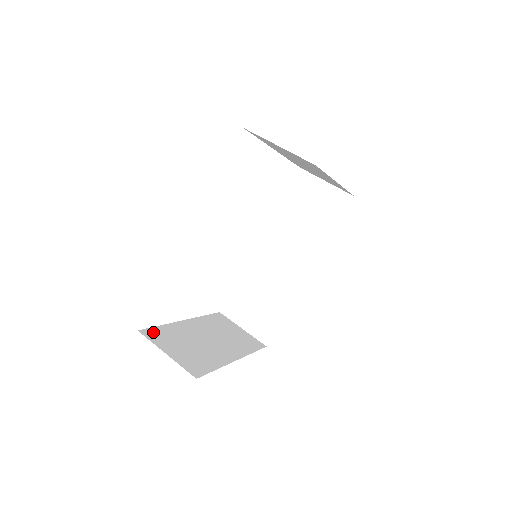
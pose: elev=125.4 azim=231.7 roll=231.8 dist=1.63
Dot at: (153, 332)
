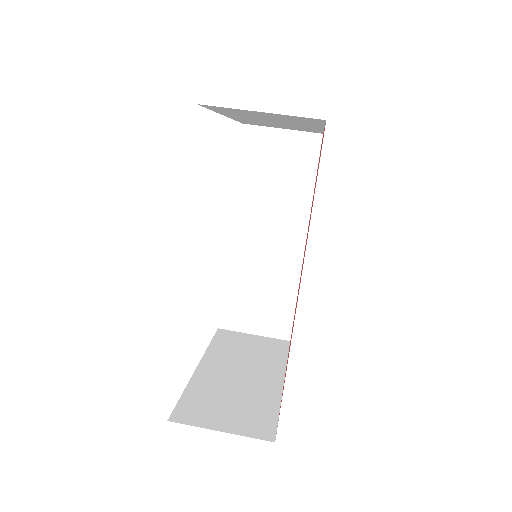
Dot at: (184, 410)
